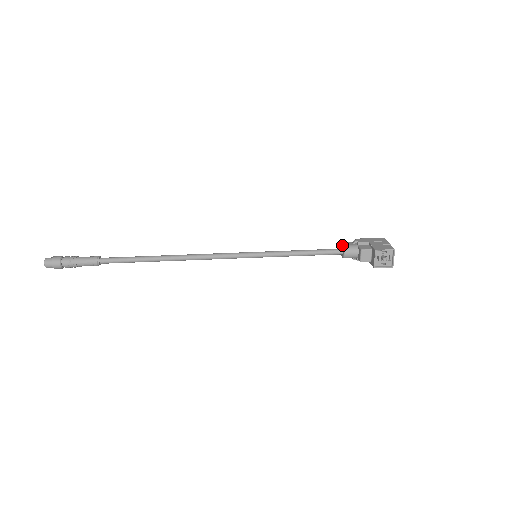
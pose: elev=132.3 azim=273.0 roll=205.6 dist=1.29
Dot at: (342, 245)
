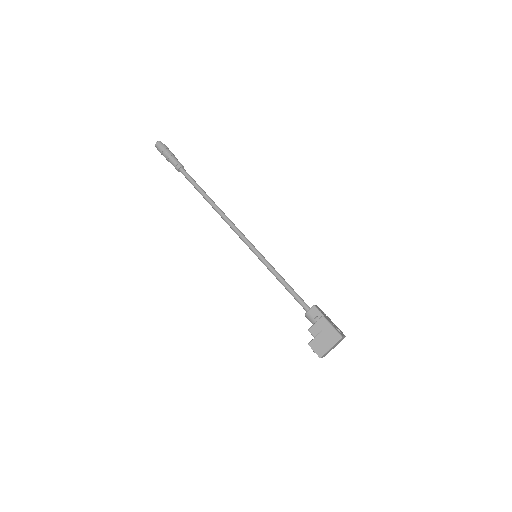
Dot at: (308, 310)
